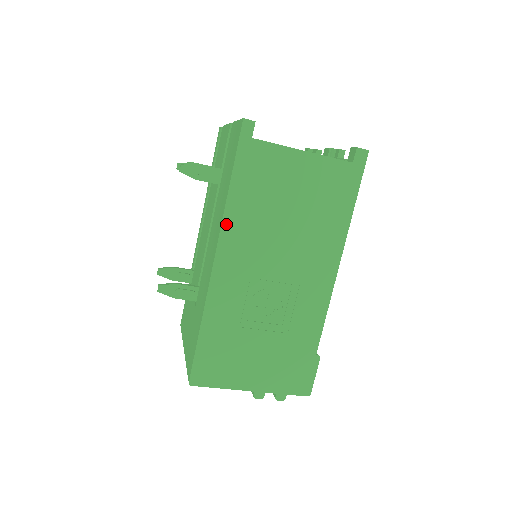
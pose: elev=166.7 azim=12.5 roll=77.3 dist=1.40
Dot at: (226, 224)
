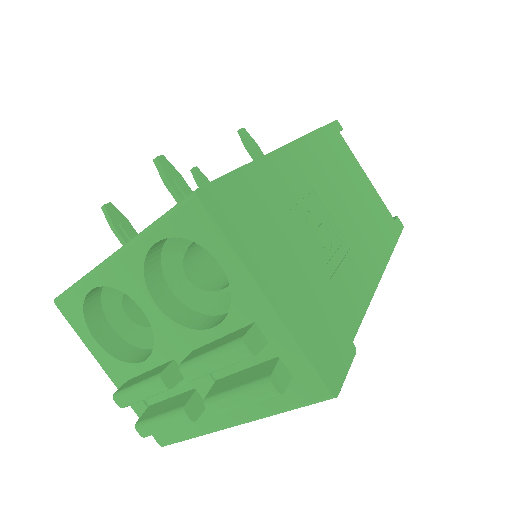
Dot at: (307, 140)
